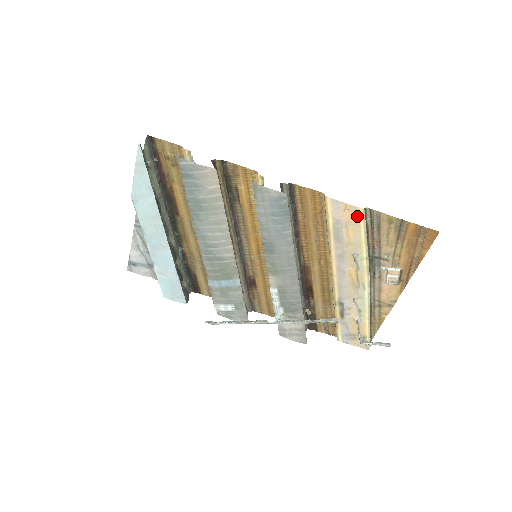
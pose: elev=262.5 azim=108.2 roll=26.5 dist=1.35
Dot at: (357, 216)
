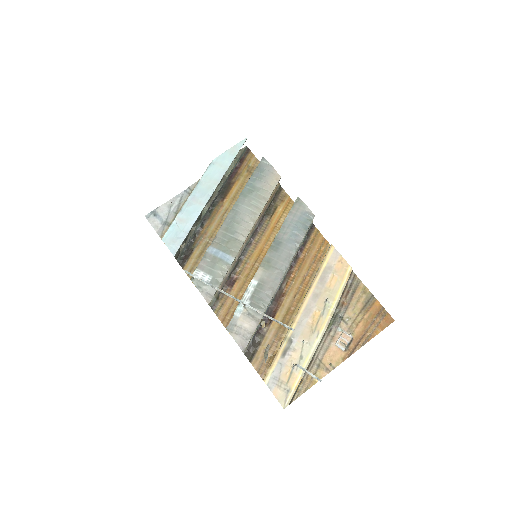
Dot at: (345, 271)
